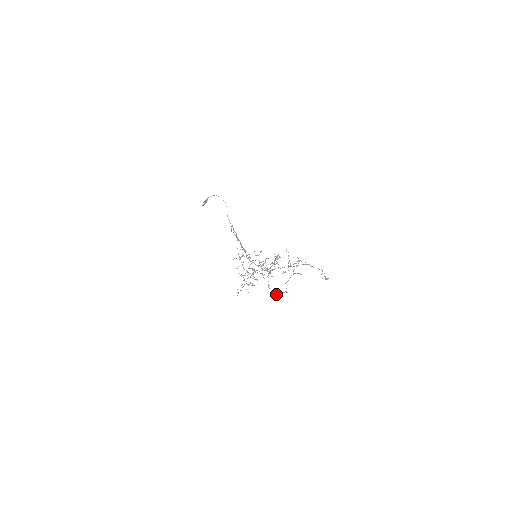
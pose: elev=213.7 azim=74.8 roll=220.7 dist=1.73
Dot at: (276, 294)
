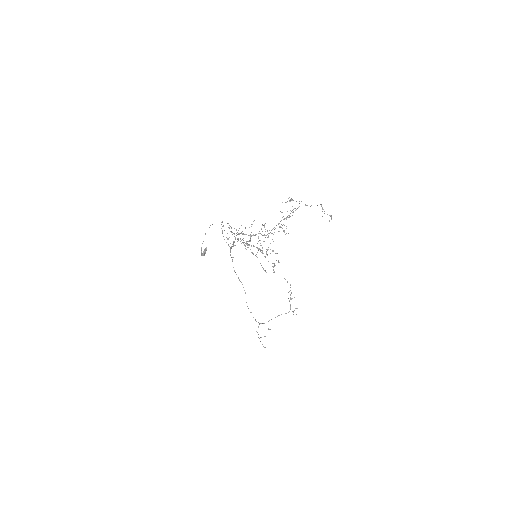
Dot at: occluded
